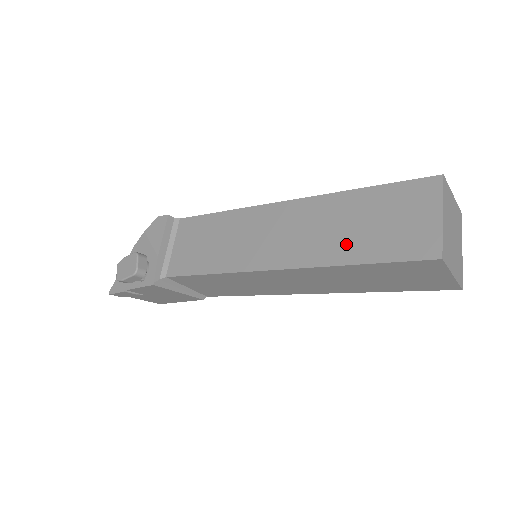
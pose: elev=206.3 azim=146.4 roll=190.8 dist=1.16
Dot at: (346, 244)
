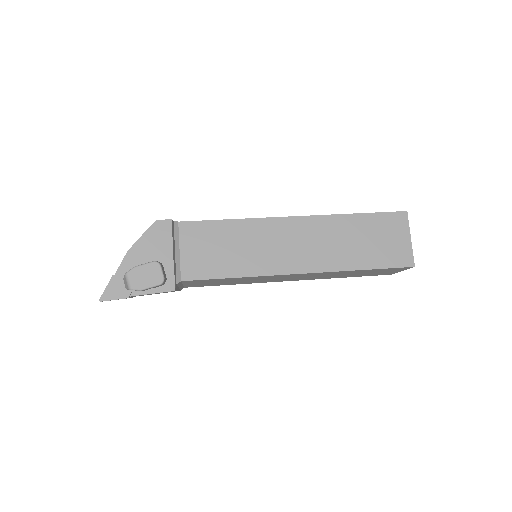
Dot at: (353, 255)
